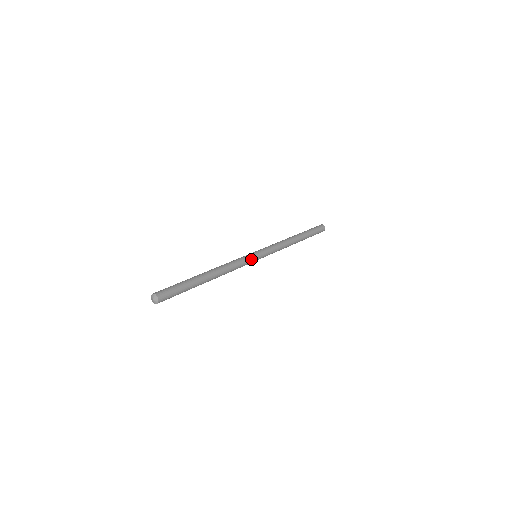
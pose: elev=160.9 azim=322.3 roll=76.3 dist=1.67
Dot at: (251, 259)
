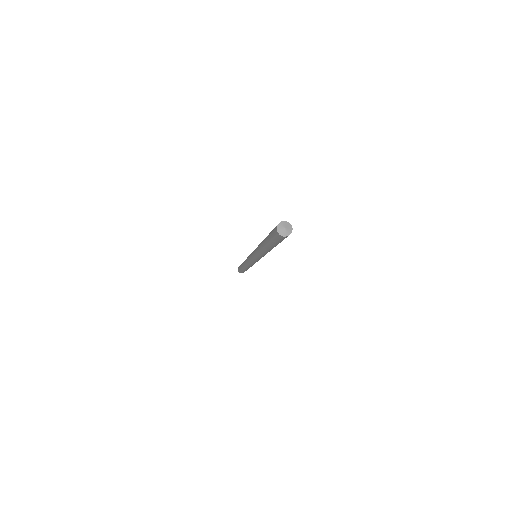
Dot at: occluded
